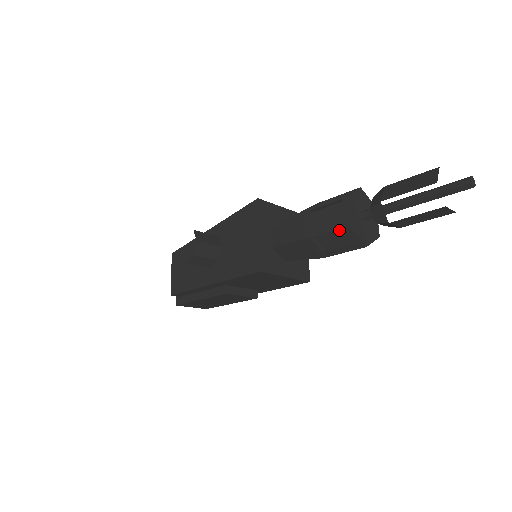
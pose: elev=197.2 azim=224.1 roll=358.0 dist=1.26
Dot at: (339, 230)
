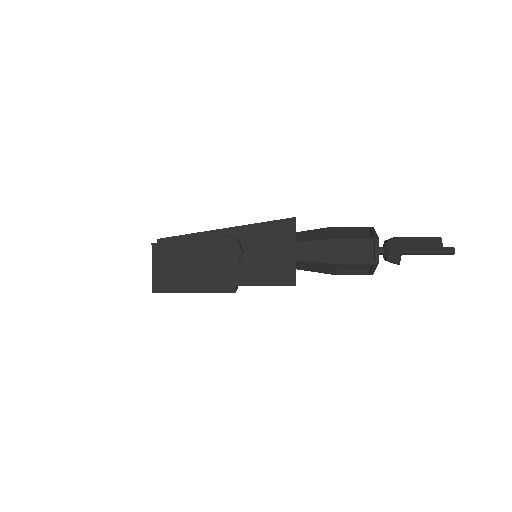
Dot at: (368, 264)
